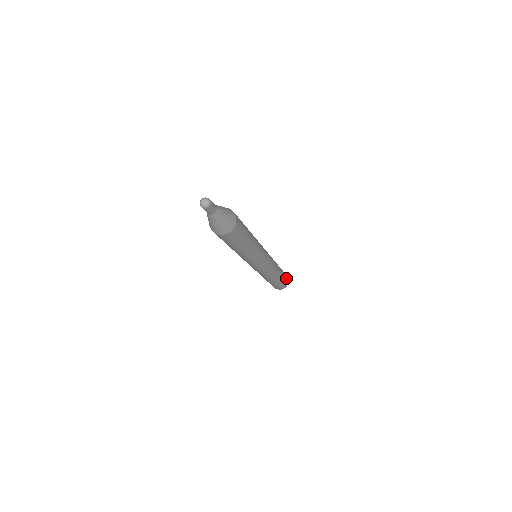
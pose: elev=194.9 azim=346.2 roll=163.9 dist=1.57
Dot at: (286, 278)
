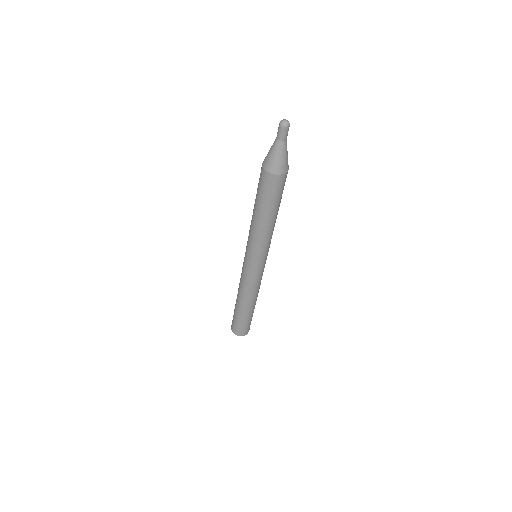
Dot at: occluded
